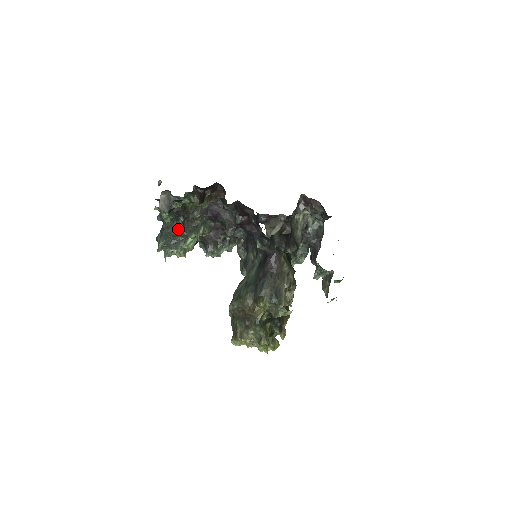
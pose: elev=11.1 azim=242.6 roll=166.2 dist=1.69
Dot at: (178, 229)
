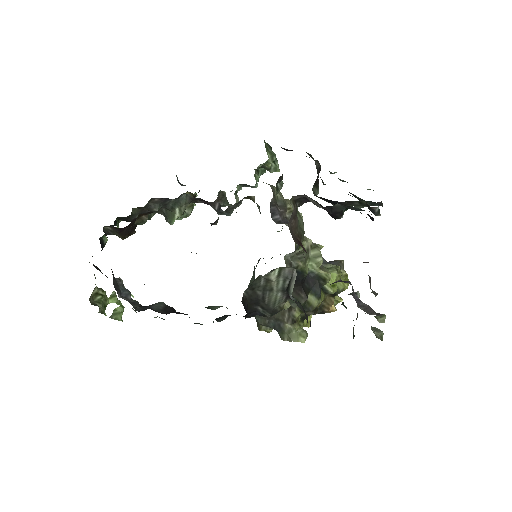
Dot at: occluded
